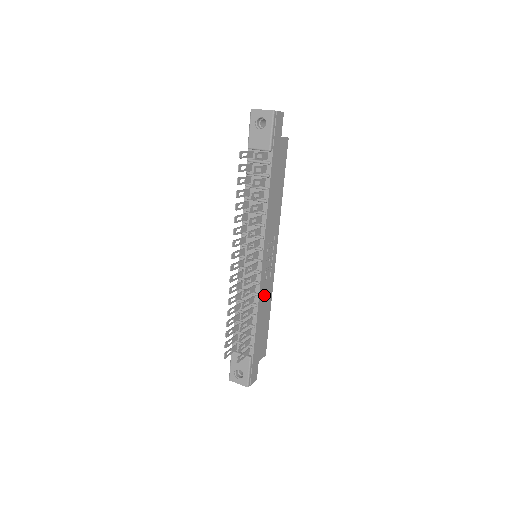
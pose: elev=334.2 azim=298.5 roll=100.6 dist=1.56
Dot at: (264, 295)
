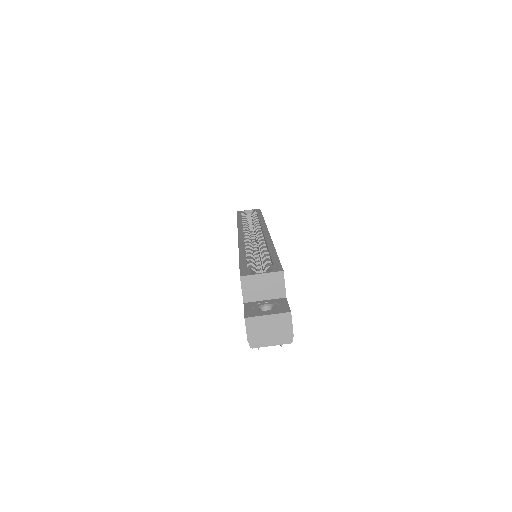
Dot at: occluded
